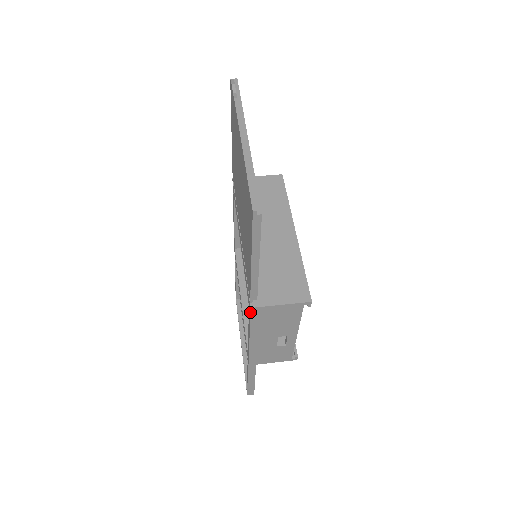
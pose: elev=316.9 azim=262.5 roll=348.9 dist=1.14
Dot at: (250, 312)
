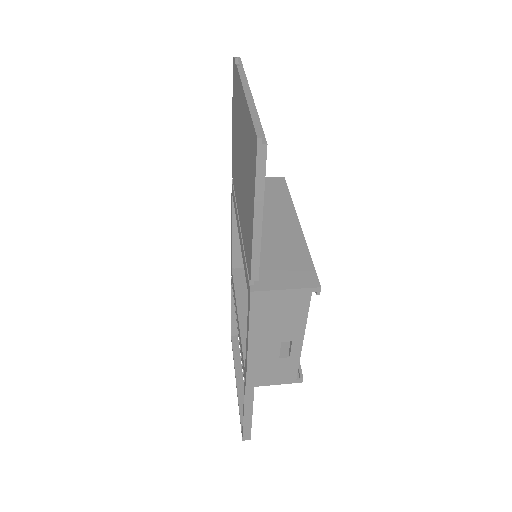
Dot at: (250, 299)
